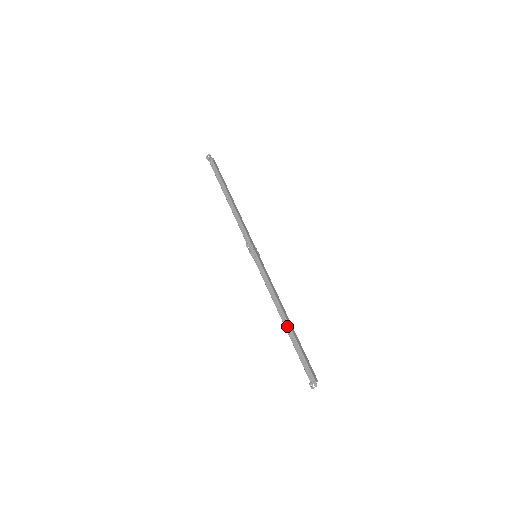
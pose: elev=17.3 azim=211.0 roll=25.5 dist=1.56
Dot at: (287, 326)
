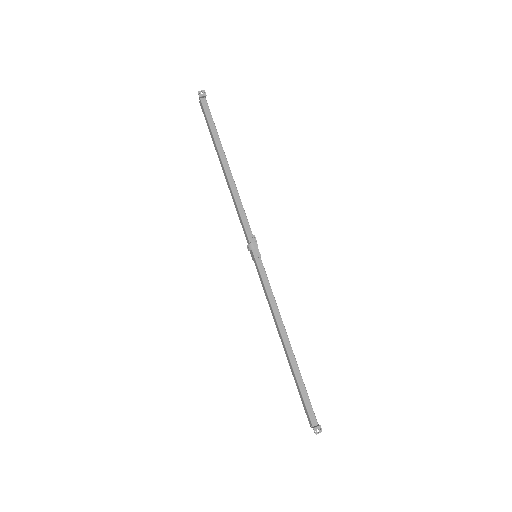
Dot at: (292, 355)
